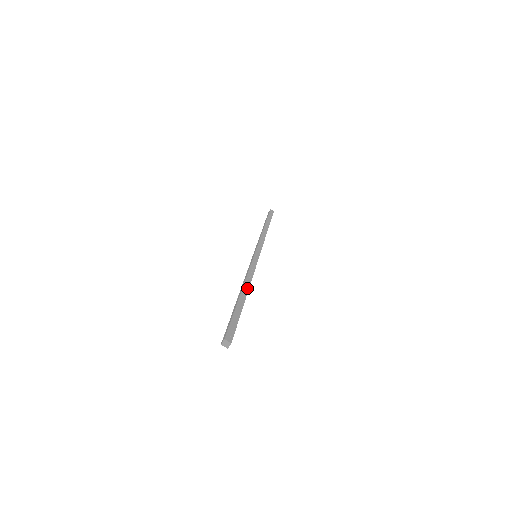
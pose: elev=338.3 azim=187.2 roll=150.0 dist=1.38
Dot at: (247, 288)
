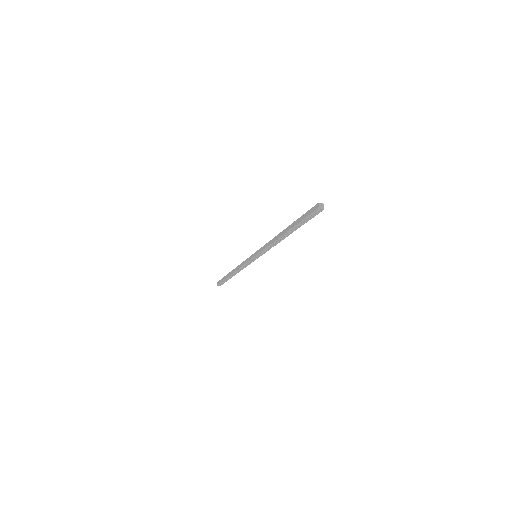
Dot at: occluded
